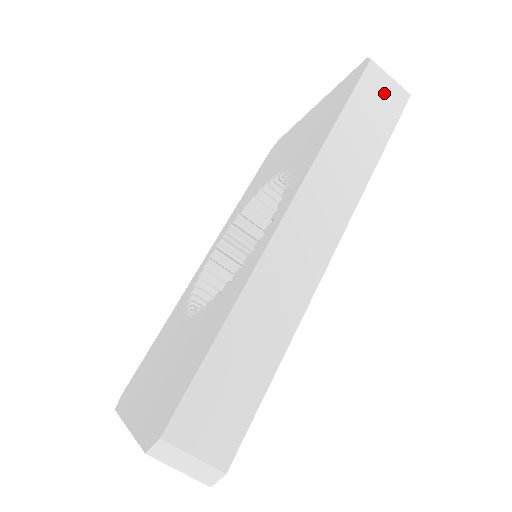
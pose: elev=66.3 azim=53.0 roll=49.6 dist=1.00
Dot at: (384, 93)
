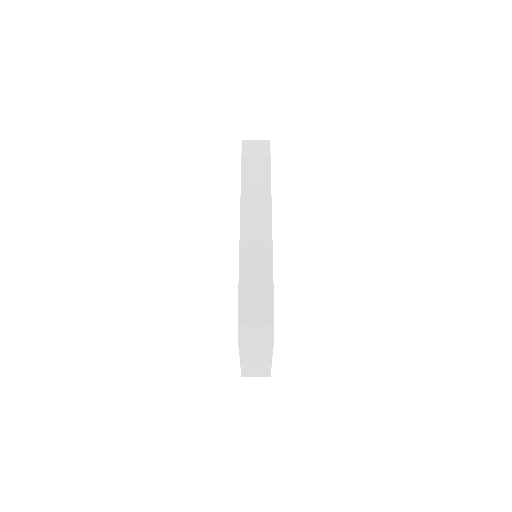
Dot at: (257, 148)
